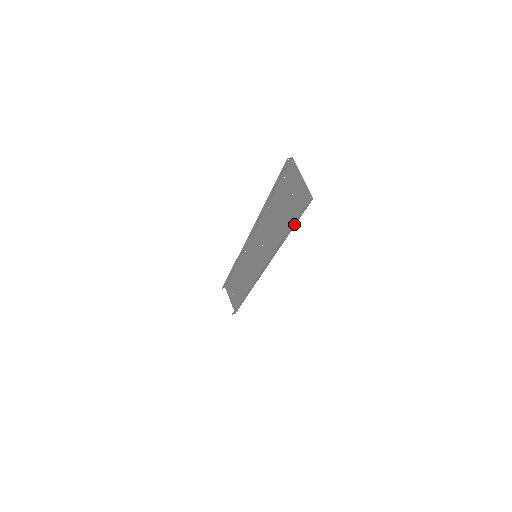
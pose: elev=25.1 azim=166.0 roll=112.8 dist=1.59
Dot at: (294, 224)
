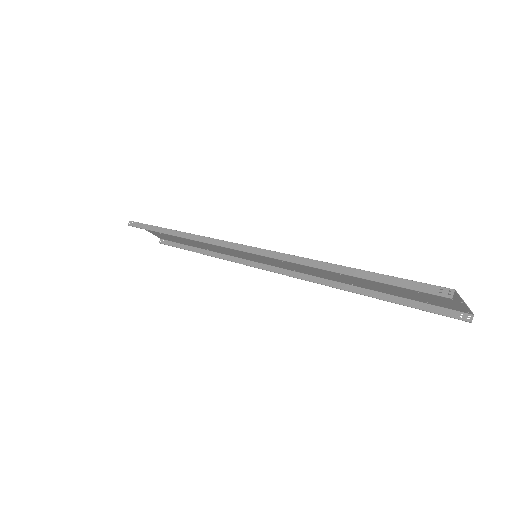
Dot at: (402, 300)
